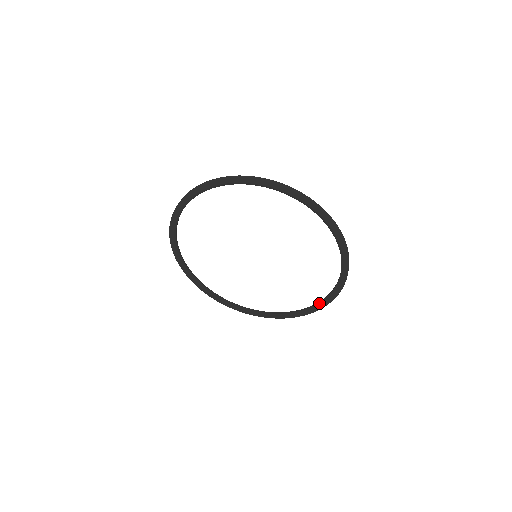
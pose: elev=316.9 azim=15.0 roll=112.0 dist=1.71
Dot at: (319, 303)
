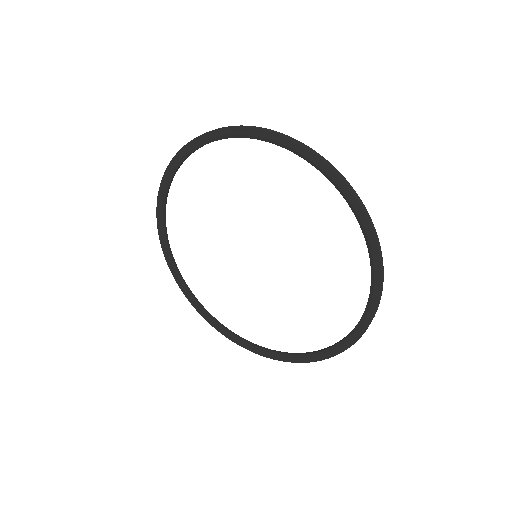
Dot at: (370, 260)
